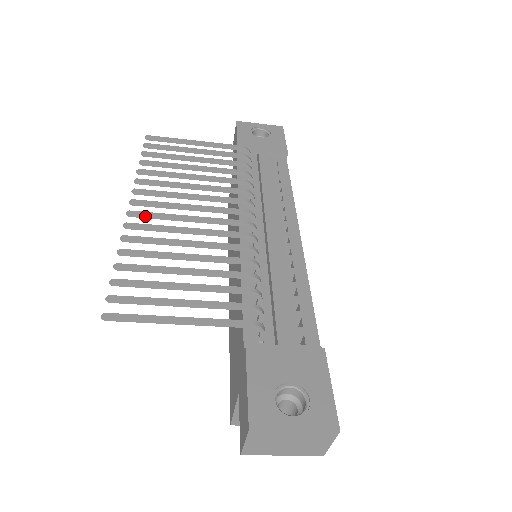
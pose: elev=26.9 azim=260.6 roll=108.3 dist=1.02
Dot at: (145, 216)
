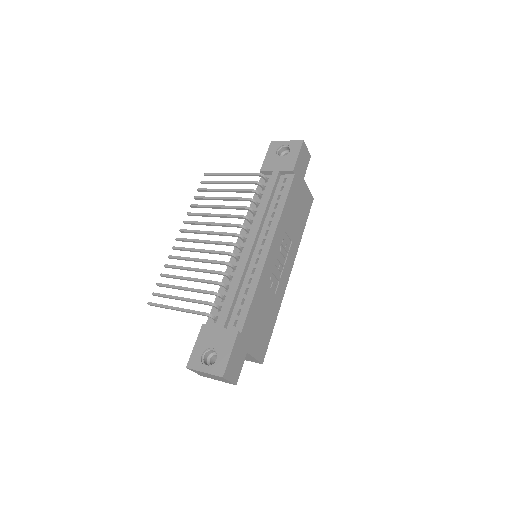
Dot at: (183, 241)
